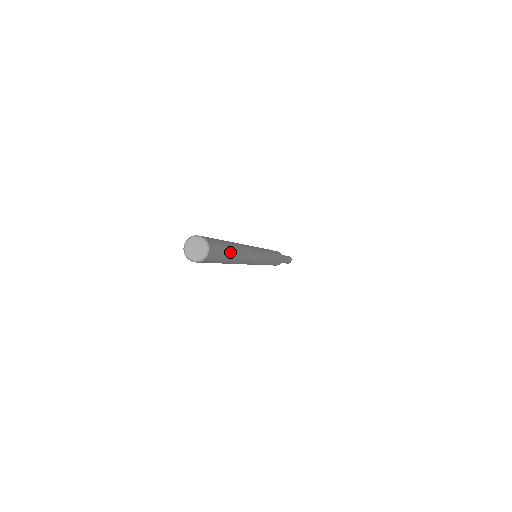
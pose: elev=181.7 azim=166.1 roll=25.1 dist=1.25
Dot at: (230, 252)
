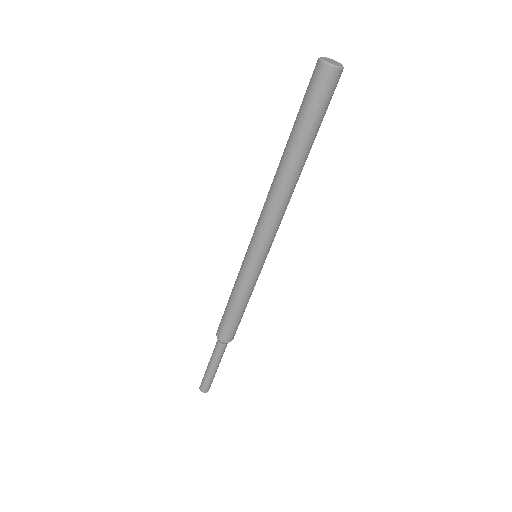
Dot at: occluded
